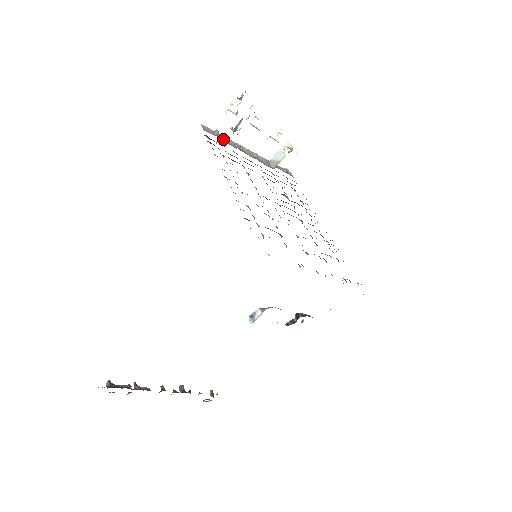
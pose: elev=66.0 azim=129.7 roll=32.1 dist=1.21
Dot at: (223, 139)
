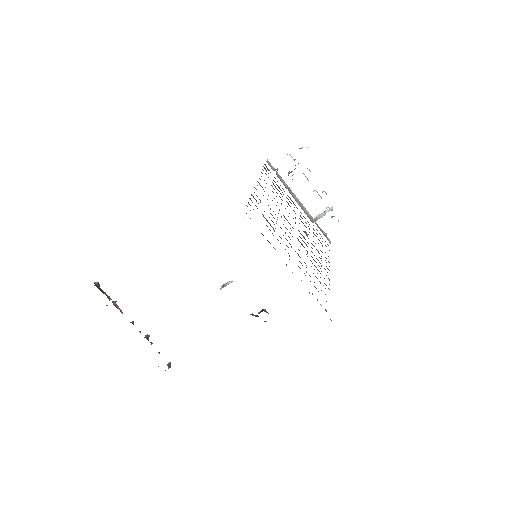
Dot at: (280, 178)
